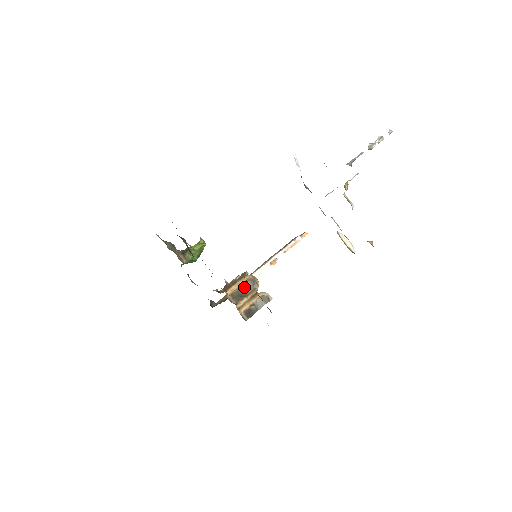
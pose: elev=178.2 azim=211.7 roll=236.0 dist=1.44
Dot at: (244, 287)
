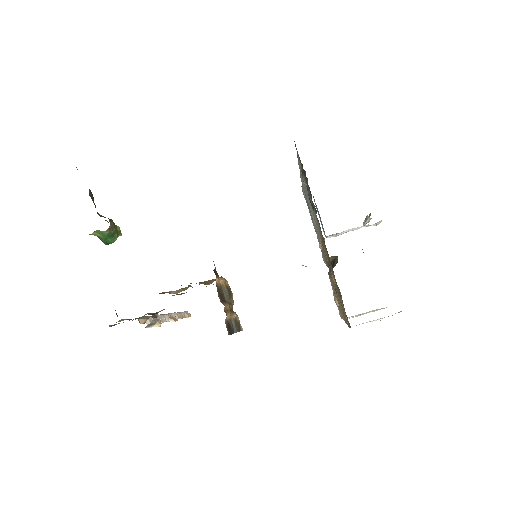
Dot at: (224, 291)
